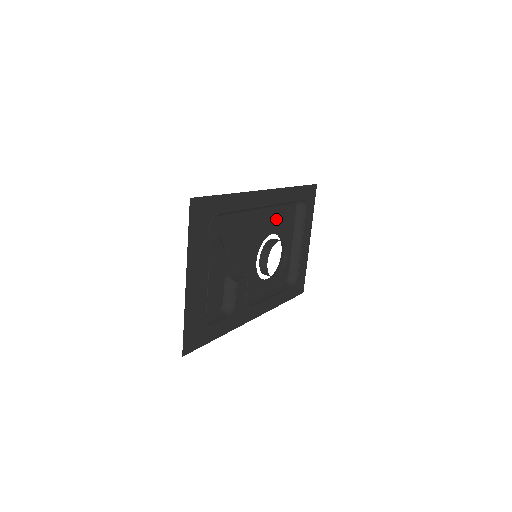
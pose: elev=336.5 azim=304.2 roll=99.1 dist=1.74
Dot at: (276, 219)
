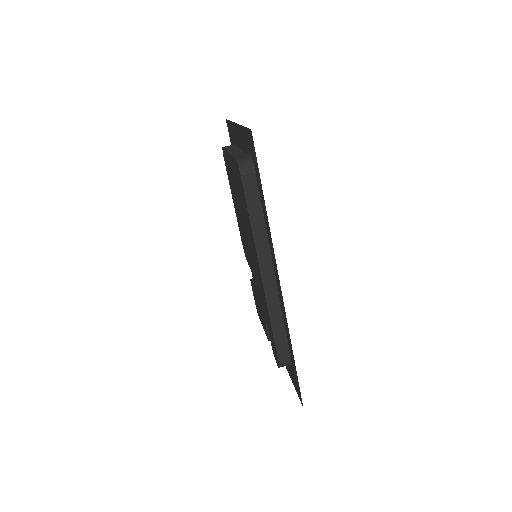
Dot at: (246, 221)
